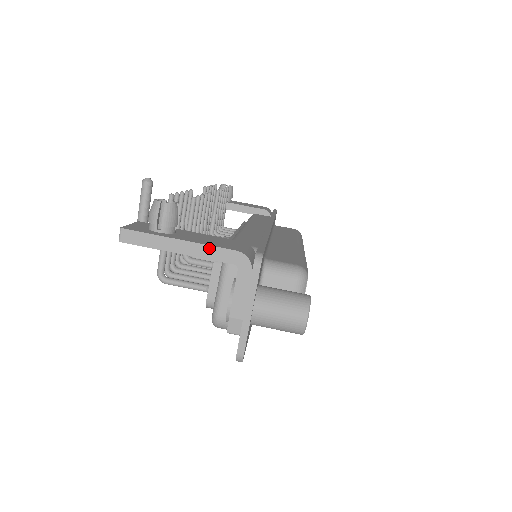
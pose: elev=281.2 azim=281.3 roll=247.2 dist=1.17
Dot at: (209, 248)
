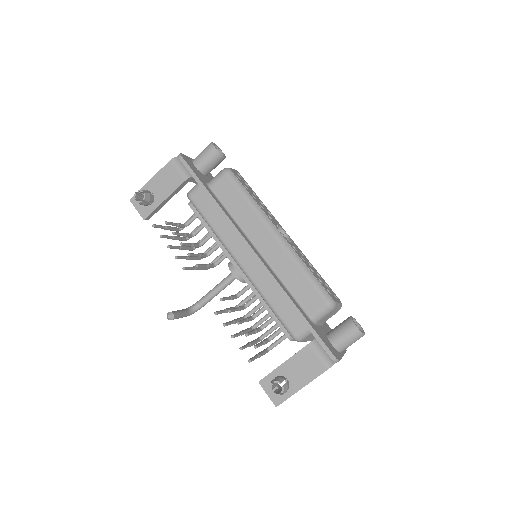
Dot at: occluded
